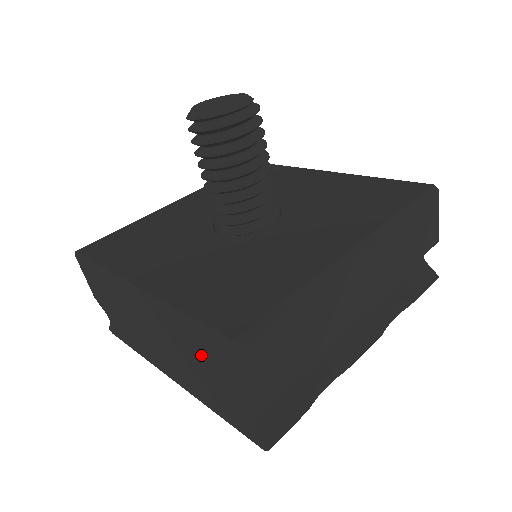
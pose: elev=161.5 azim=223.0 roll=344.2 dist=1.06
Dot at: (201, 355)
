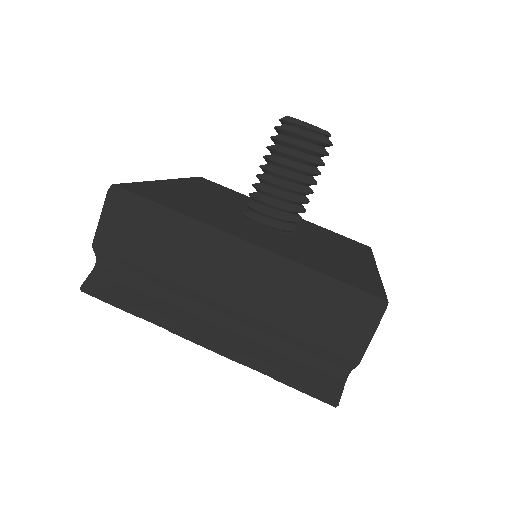
Dot at: occluded
